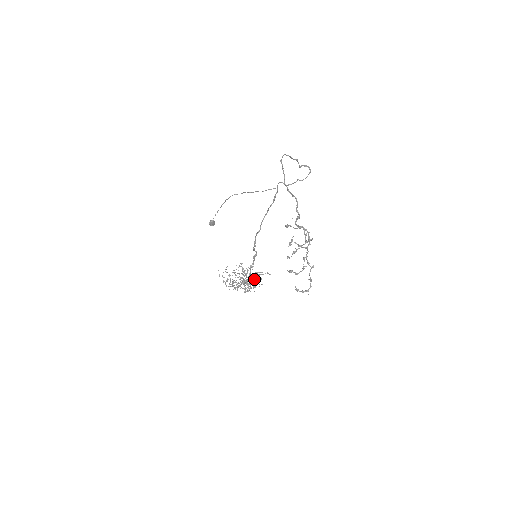
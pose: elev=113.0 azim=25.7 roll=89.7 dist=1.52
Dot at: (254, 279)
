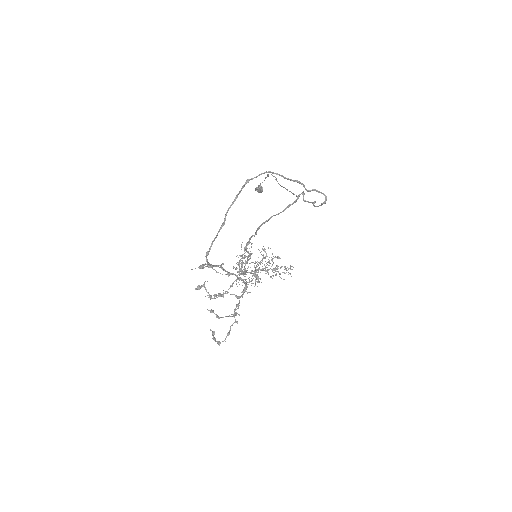
Dot at: (275, 271)
